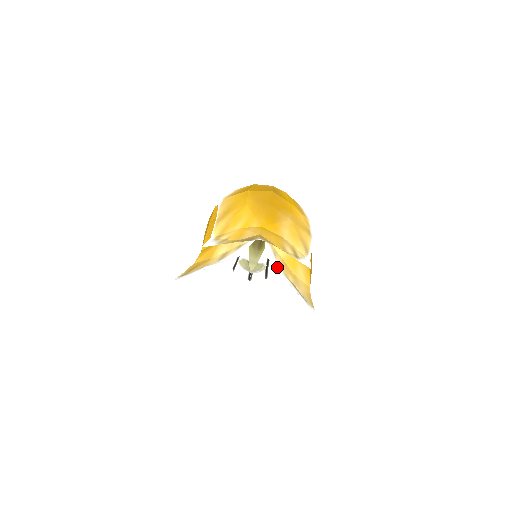
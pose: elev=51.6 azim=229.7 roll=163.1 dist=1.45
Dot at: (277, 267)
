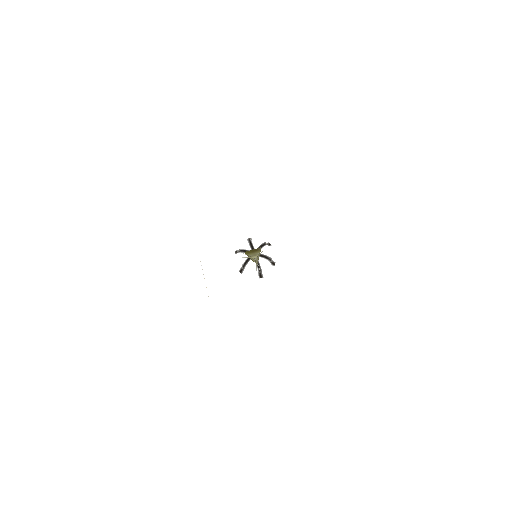
Dot at: occluded
